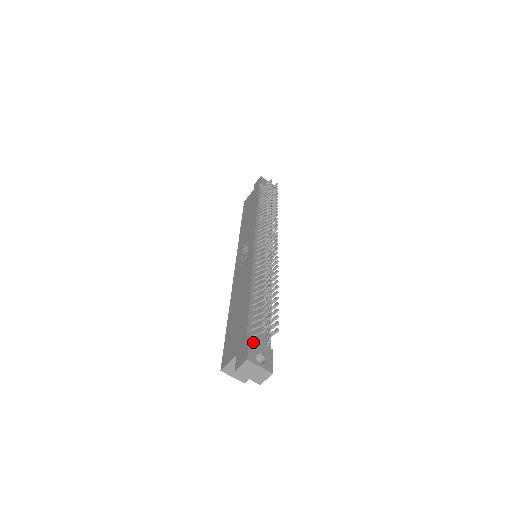
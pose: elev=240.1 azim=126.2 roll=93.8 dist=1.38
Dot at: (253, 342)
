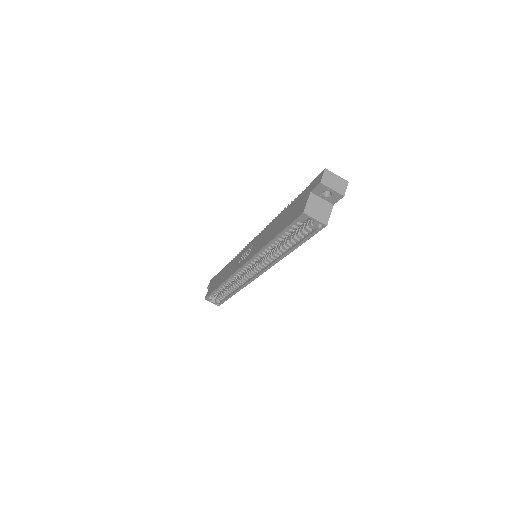
Dot at: occluded
